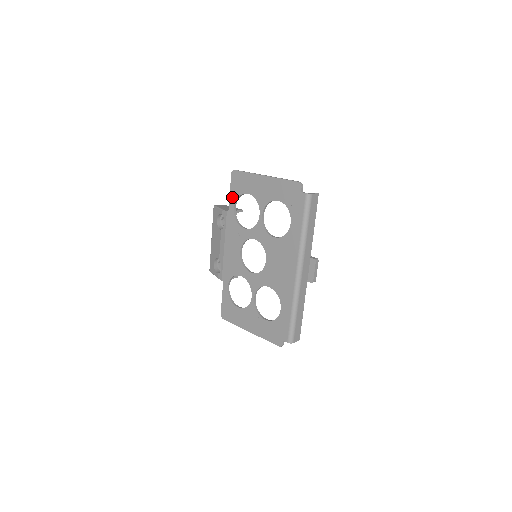
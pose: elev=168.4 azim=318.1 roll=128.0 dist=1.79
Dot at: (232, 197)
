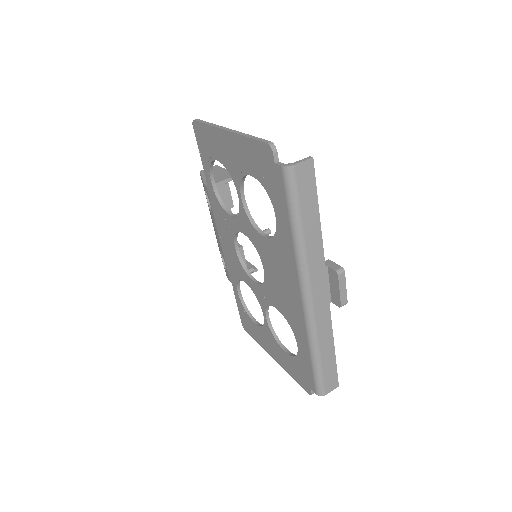
Dot at: (204, 164)
